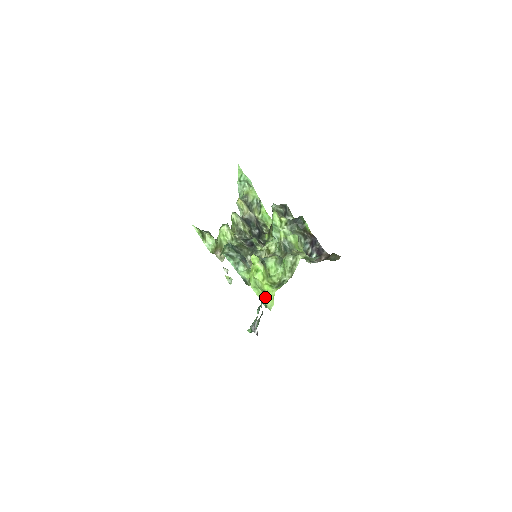
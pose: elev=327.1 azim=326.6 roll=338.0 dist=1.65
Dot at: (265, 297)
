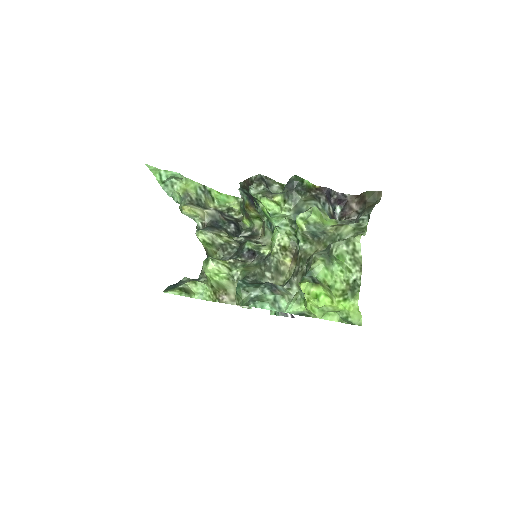
Dot at: (346, 317)
